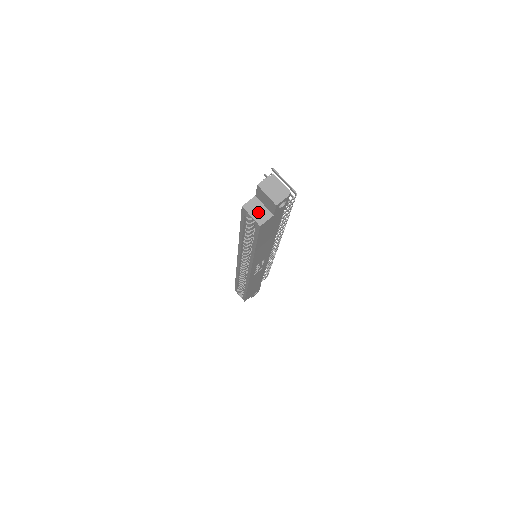
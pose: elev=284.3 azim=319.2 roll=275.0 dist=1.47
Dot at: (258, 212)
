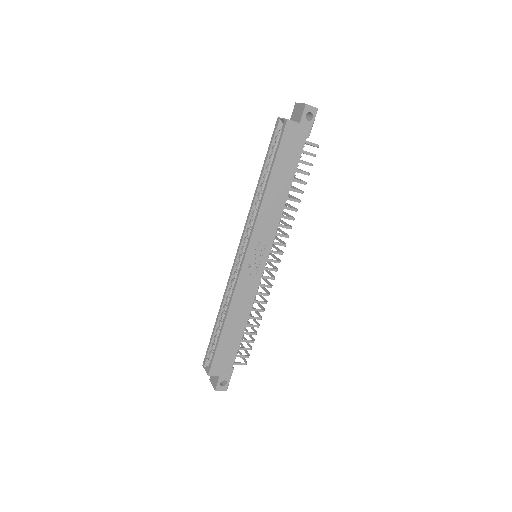
Dot at: occluded
